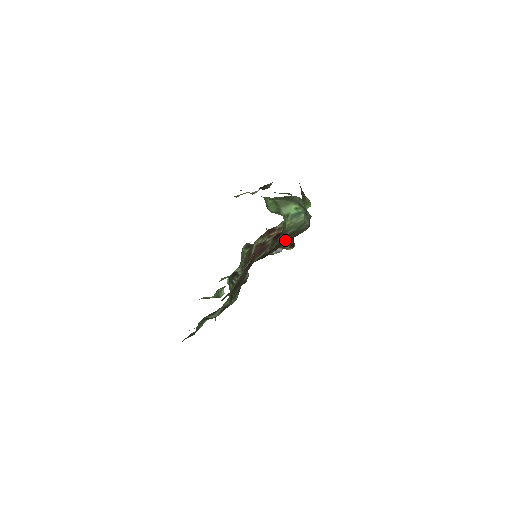
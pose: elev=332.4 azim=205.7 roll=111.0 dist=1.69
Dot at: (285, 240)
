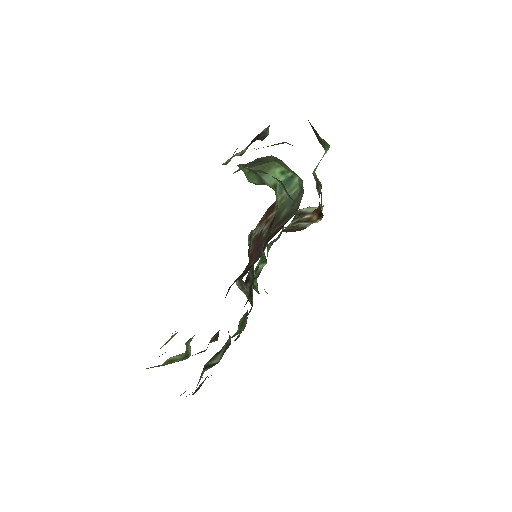
Dot at: (271, 236)
